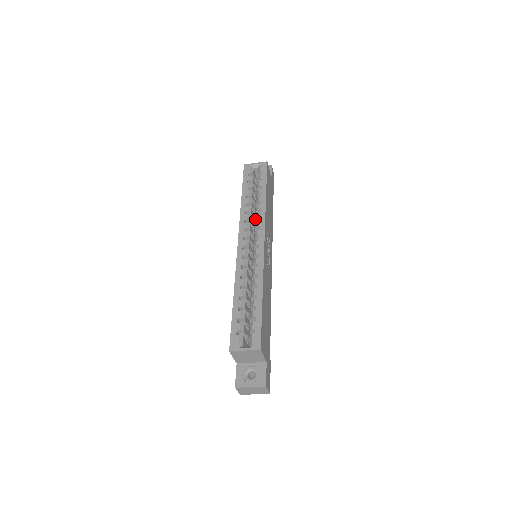
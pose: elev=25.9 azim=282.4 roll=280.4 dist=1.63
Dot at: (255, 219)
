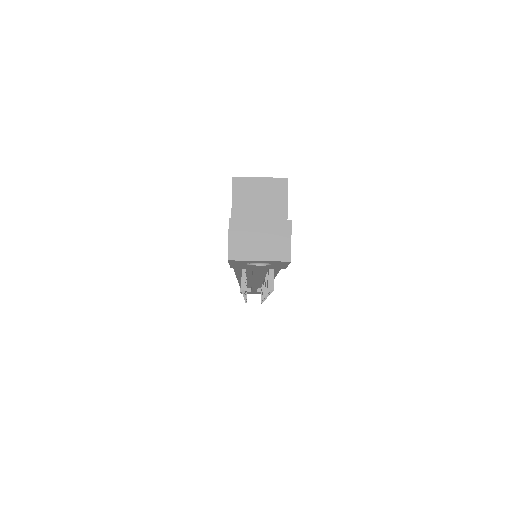
Dot at: occluded
